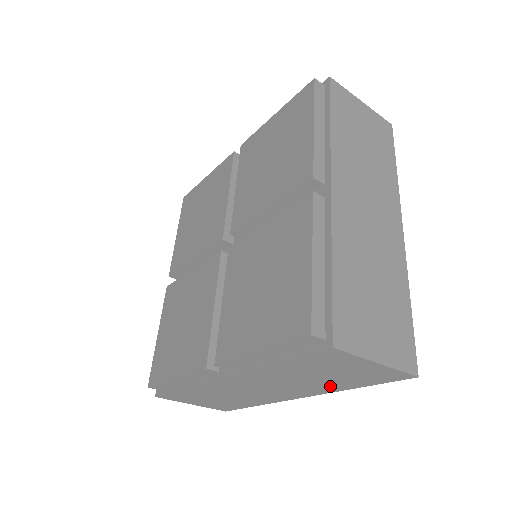
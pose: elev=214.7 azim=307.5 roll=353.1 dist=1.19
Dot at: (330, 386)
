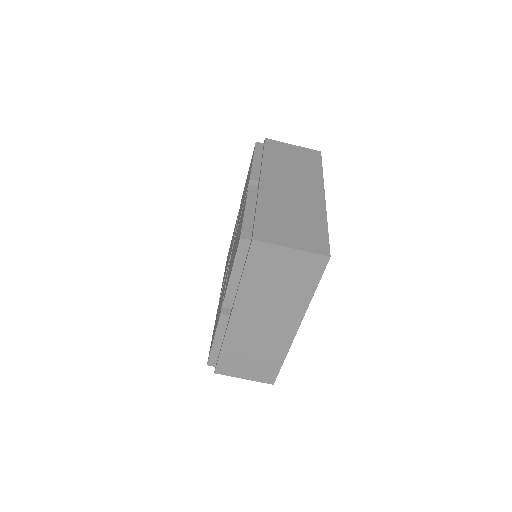
Dot at: (297, 298)
